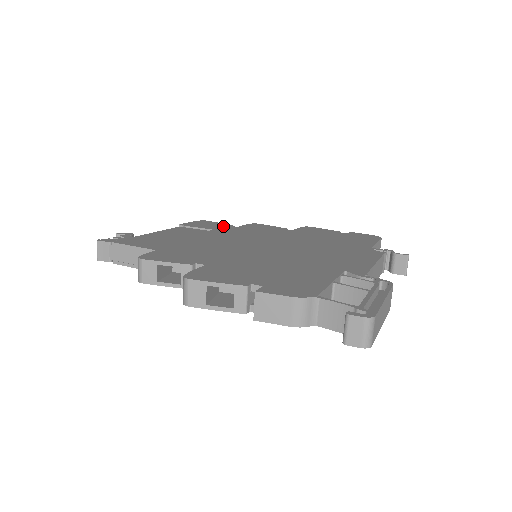
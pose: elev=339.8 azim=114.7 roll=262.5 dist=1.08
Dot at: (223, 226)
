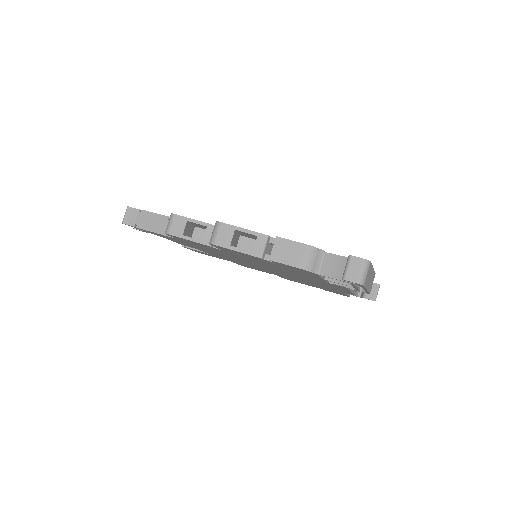
Dot at: occluded
